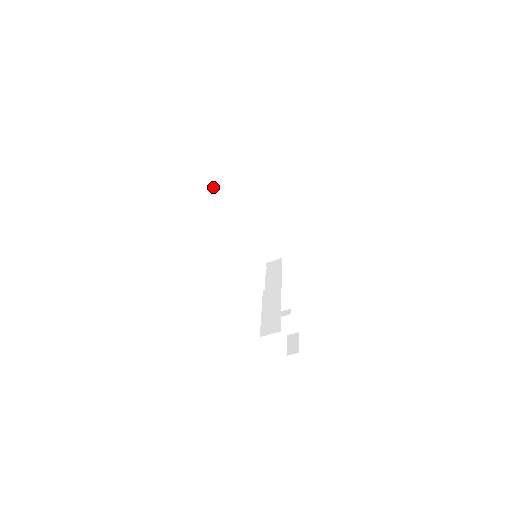
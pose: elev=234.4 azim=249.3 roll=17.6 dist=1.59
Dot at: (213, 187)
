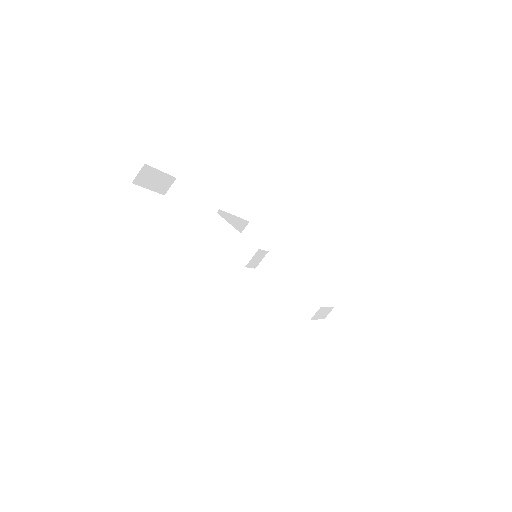
Dot at: (176, 202)
